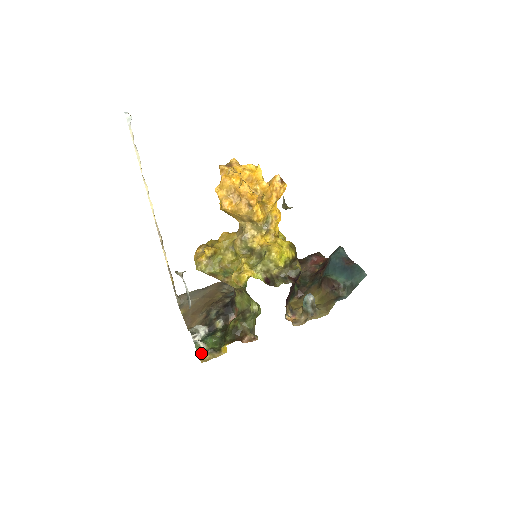
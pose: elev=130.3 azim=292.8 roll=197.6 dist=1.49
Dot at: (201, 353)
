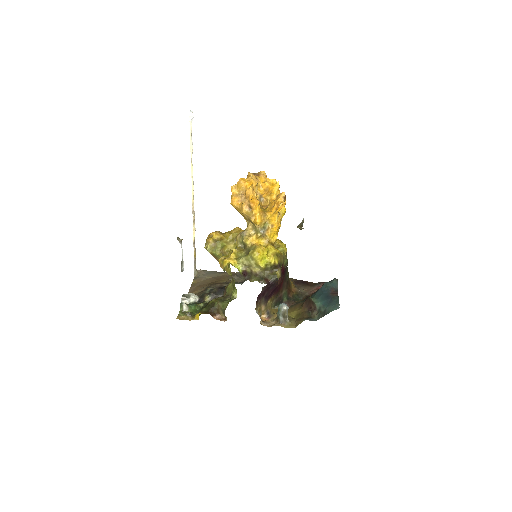
Dot at: (181, 313)
